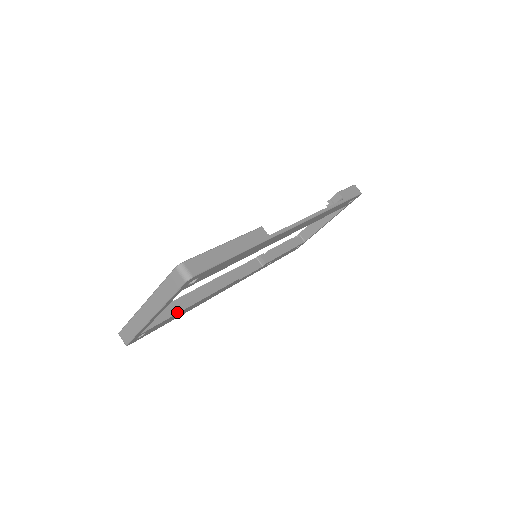
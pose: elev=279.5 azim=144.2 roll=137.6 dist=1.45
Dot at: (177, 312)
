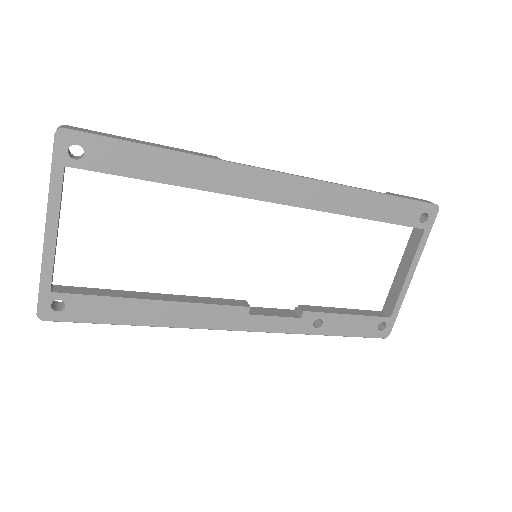
Dot at: (122, 296)
